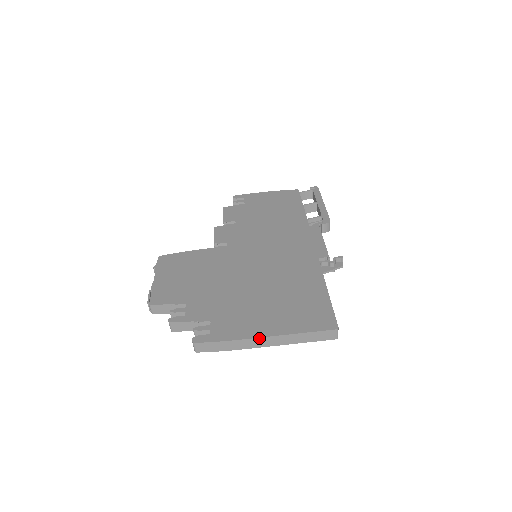
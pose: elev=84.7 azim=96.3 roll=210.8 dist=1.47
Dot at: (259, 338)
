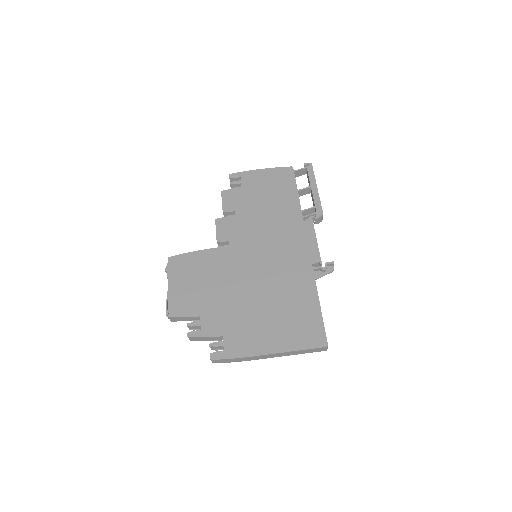
Dot at: (264, 355)
